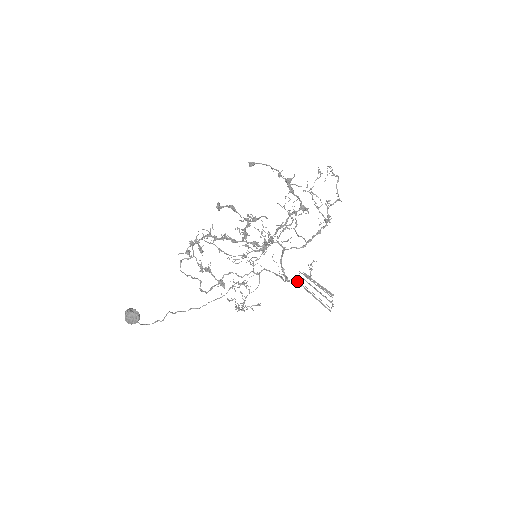
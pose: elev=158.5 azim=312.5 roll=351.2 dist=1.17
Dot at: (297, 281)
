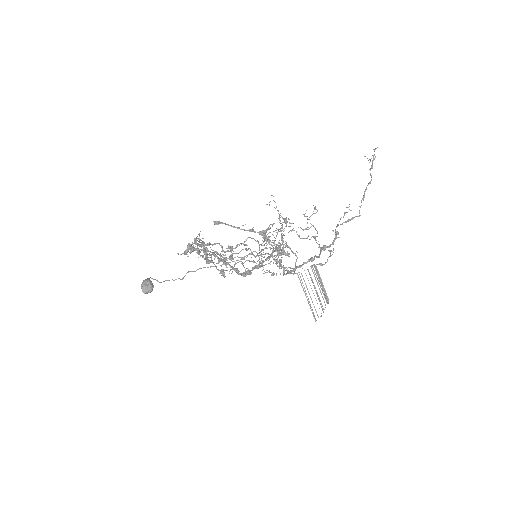
Dot at: (300, 277)
